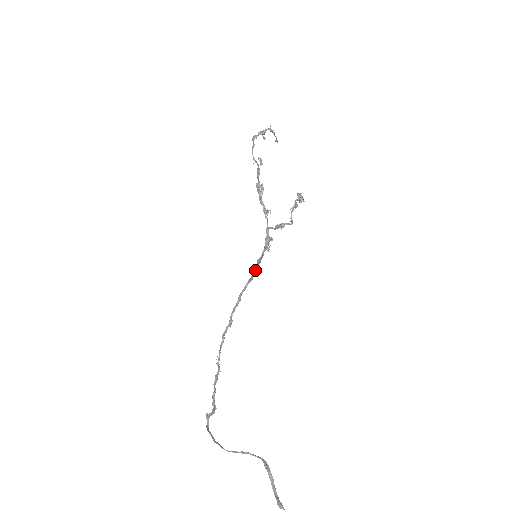
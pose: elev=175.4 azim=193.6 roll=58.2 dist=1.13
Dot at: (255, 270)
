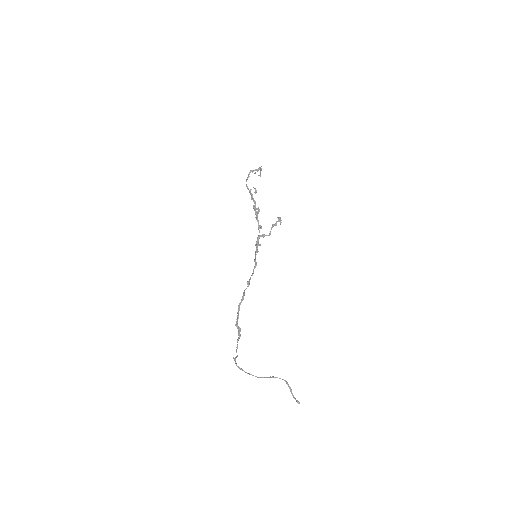
Dot at: (256, 265)
